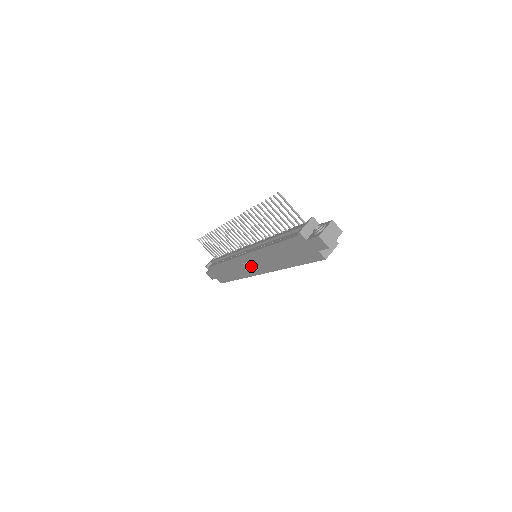
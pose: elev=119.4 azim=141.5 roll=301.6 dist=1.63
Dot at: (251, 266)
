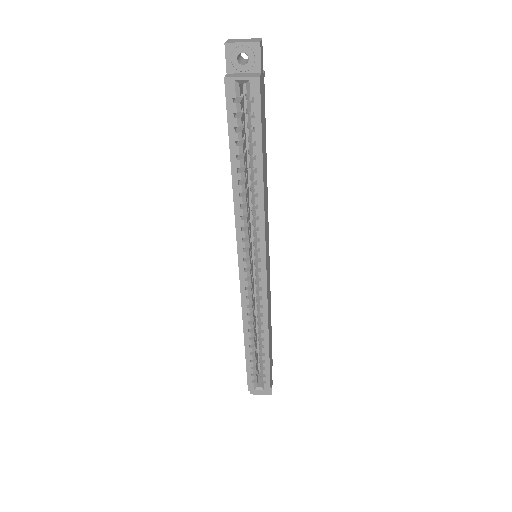
Dot at: occluded
